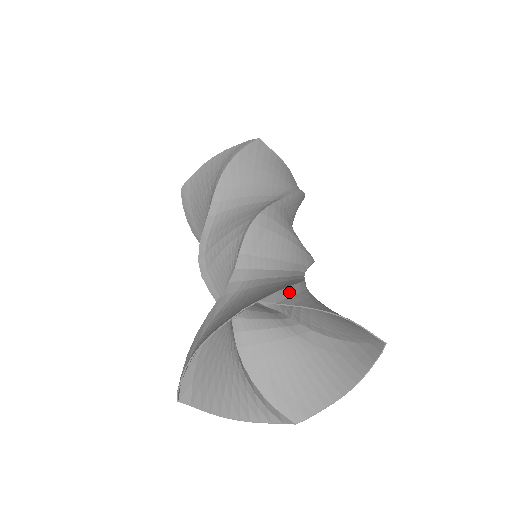
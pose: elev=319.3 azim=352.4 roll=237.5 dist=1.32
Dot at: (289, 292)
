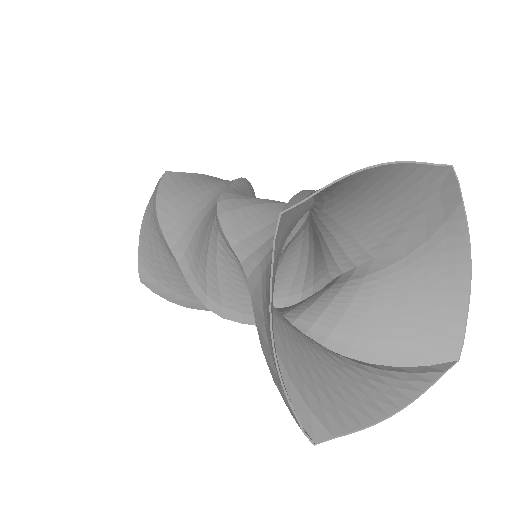
Dot at: (306, 192)
